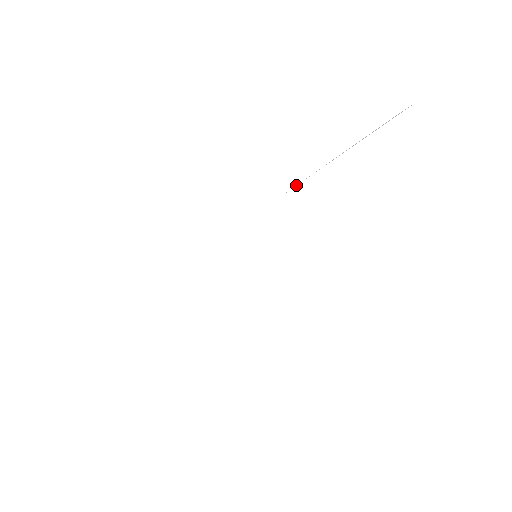
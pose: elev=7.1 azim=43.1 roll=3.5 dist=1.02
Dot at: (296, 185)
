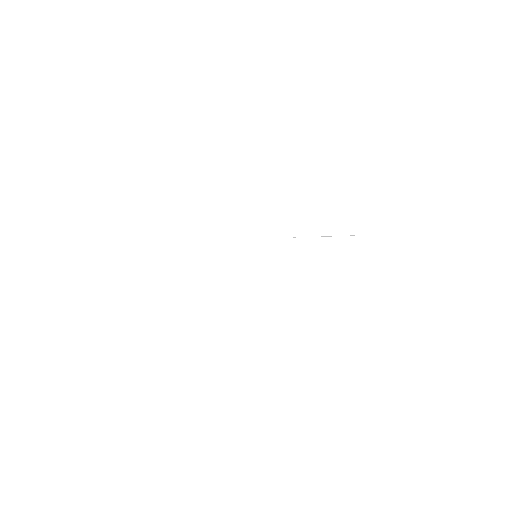
Dot at: occluded
